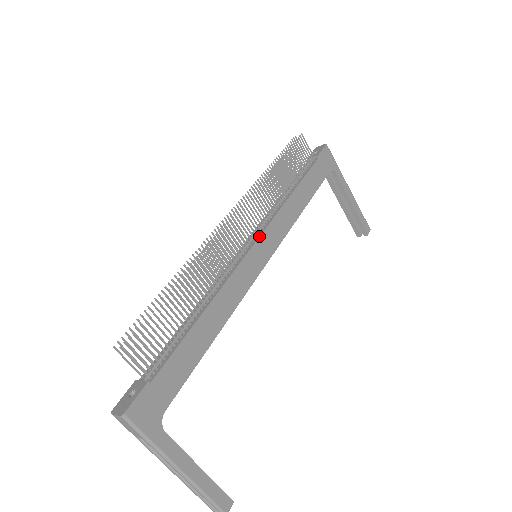
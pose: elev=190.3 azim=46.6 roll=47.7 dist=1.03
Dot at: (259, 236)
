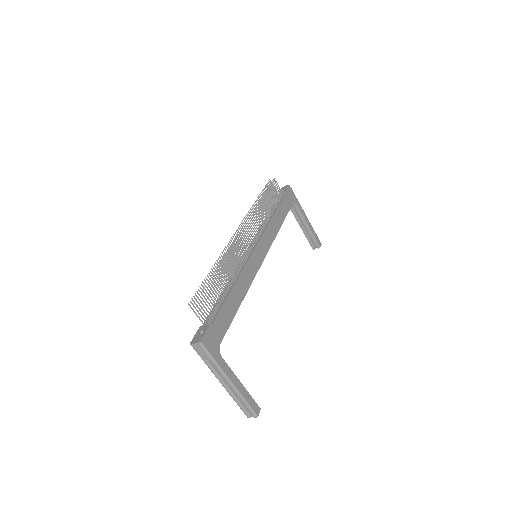
Dot at: (258, 242)
